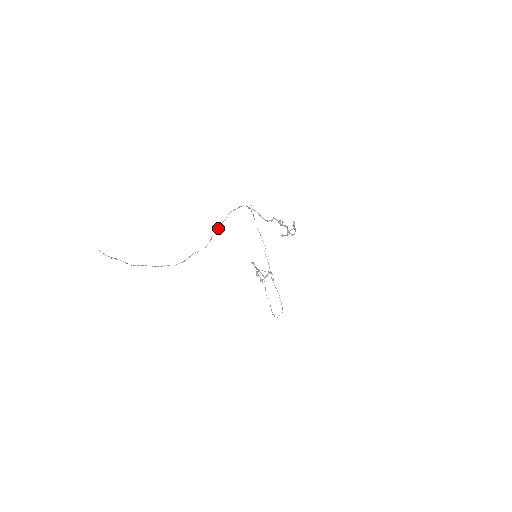
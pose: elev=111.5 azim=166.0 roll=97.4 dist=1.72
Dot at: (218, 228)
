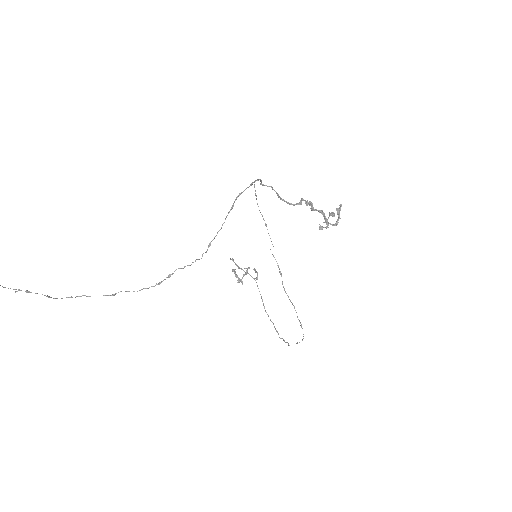
Dot at: (222, 224)
